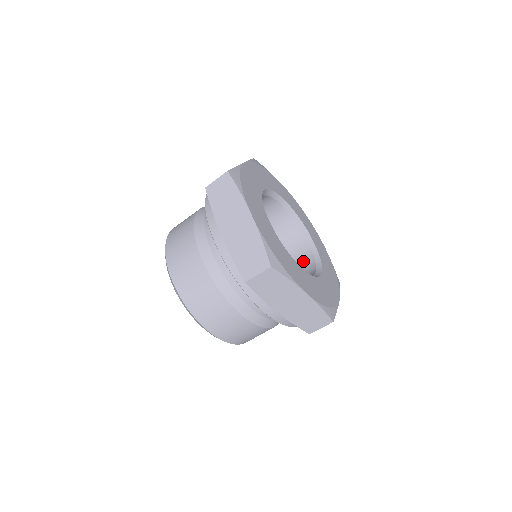
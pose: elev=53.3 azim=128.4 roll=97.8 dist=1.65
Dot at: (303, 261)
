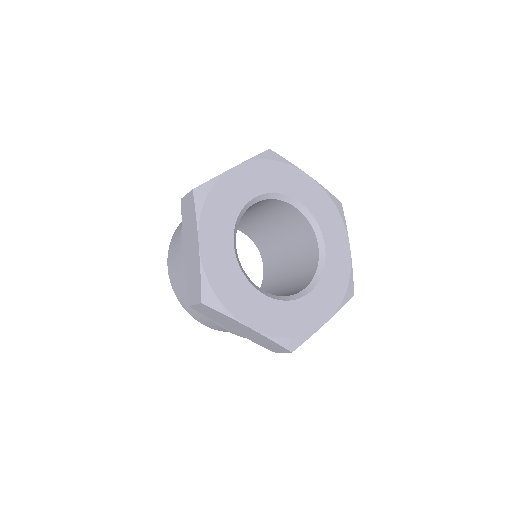
Dot at: (299, 223)
